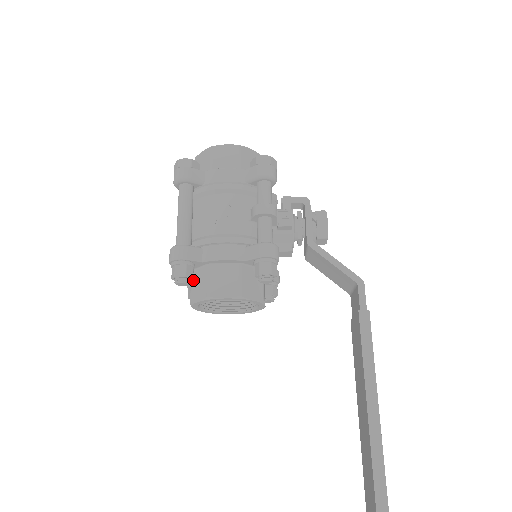
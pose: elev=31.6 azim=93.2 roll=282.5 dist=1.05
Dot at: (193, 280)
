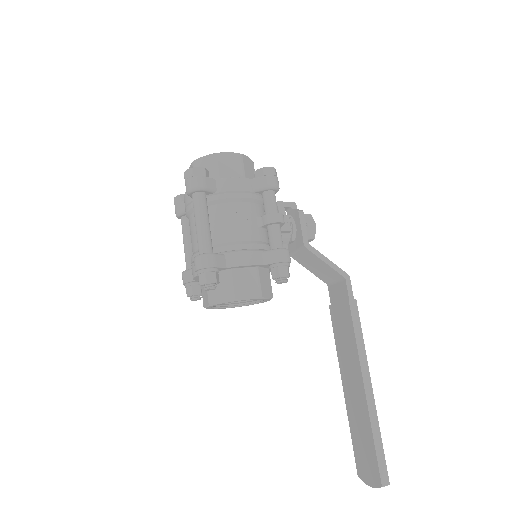
Dot at: occluded
